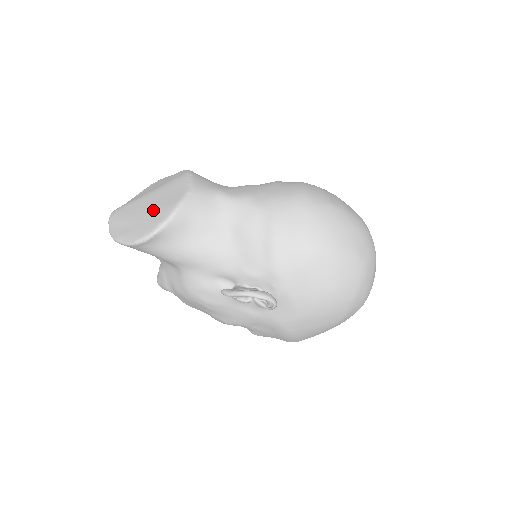
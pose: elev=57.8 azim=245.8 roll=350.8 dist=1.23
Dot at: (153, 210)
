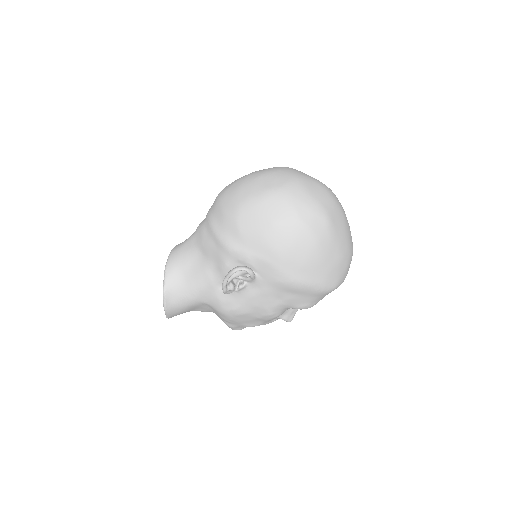
Dot at: occluded
